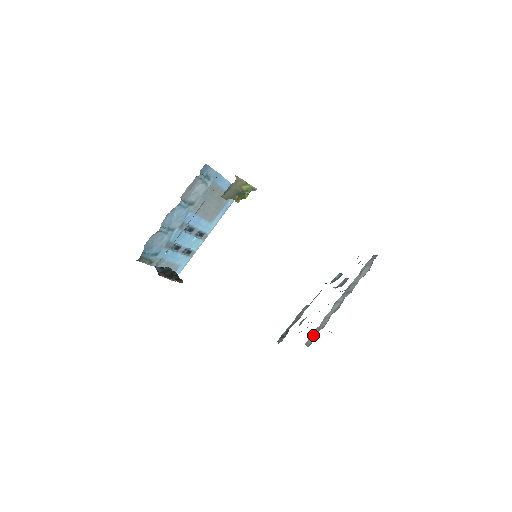
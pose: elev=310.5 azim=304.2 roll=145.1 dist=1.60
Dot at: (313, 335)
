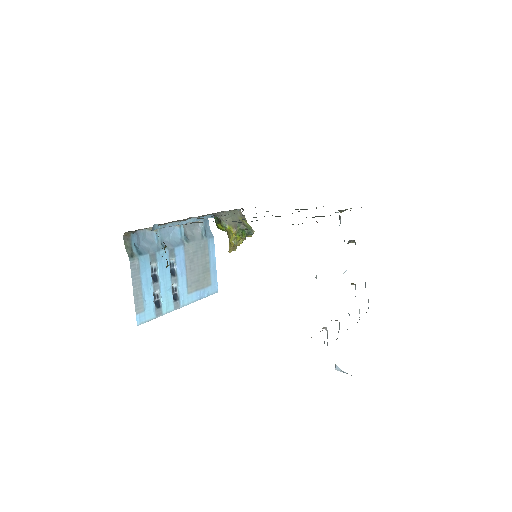
Dot at: occluded
